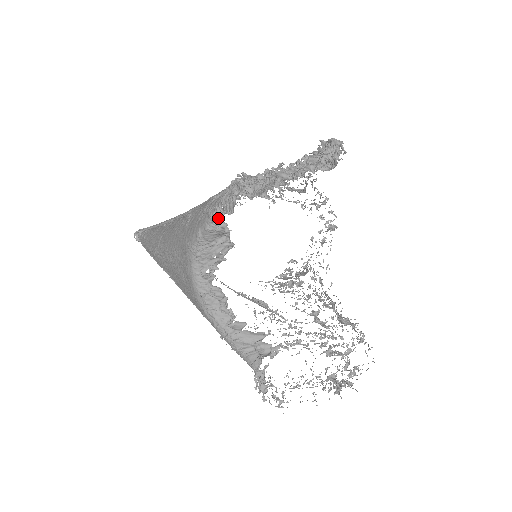
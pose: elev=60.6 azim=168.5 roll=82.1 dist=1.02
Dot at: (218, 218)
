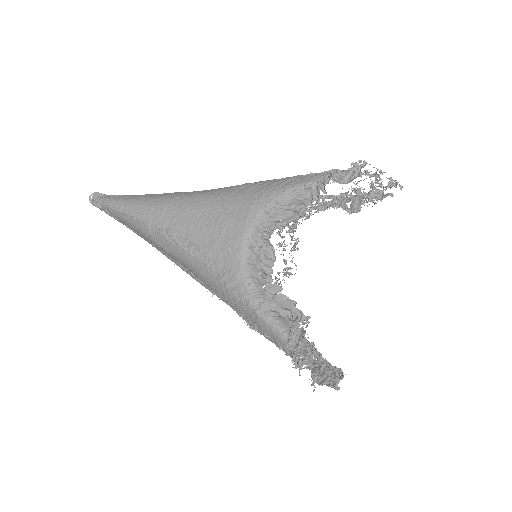
Dot at: (335, 181)
